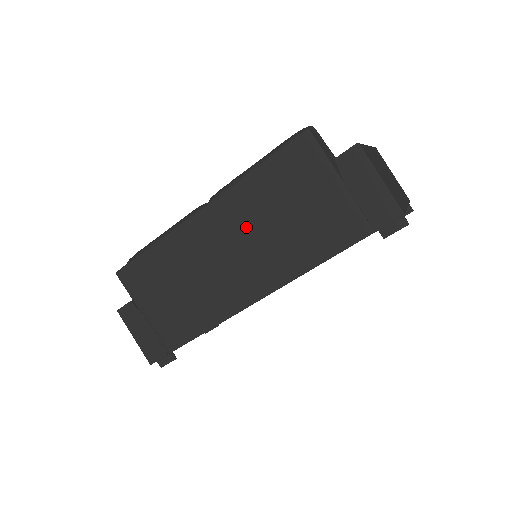
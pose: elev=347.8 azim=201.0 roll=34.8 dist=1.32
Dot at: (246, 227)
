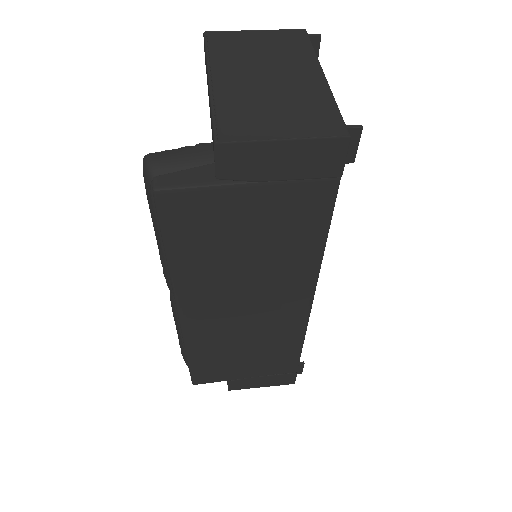
Dot at: (229, 288)
